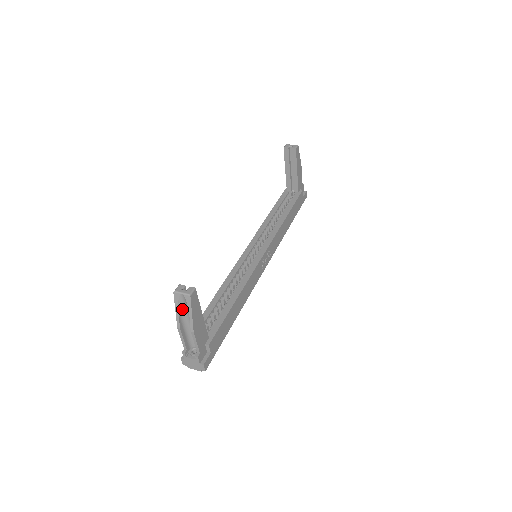
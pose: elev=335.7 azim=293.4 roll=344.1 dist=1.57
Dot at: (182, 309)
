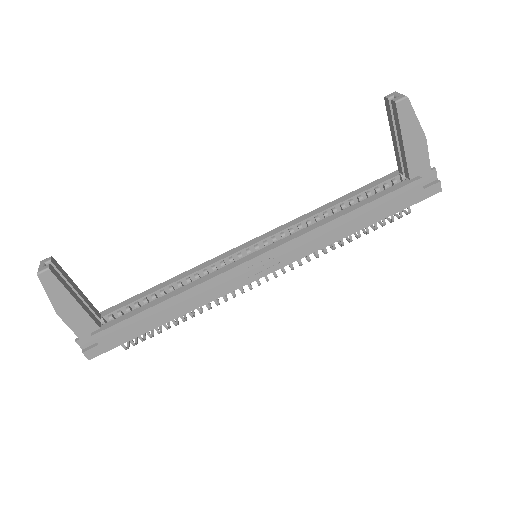
Dot at: occluded
